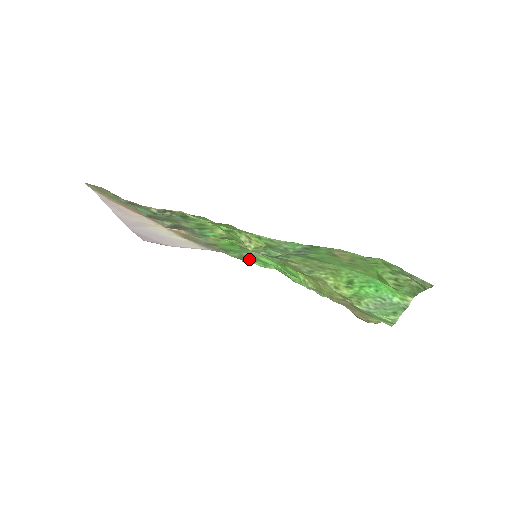
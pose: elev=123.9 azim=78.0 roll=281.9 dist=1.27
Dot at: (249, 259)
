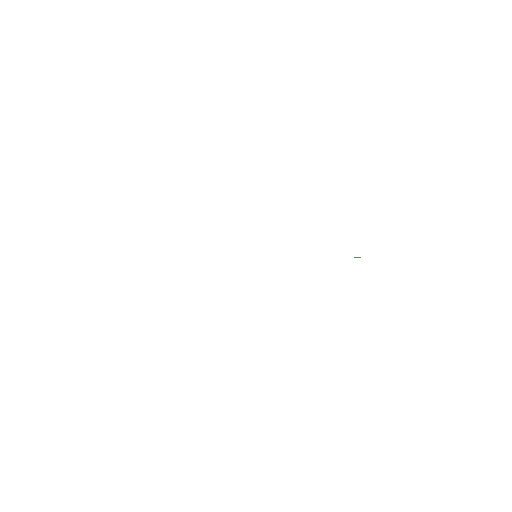
Dot at: occluded
